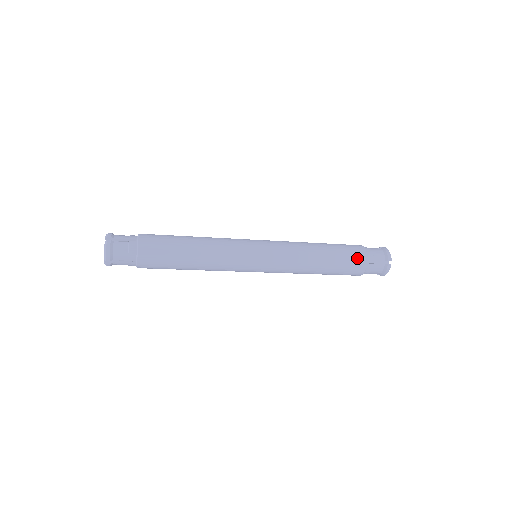
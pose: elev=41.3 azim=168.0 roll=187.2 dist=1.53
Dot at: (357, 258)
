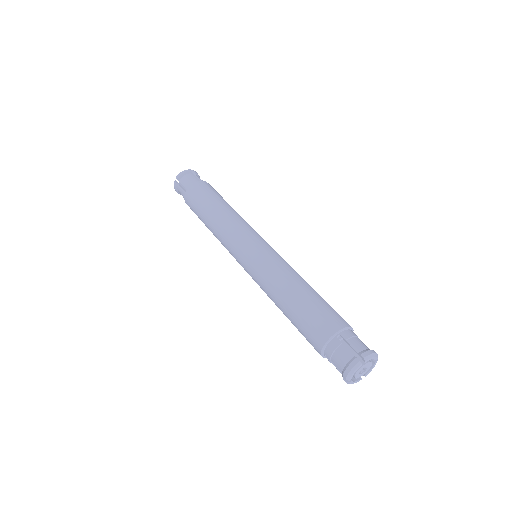
Dot at: (330, 319)
